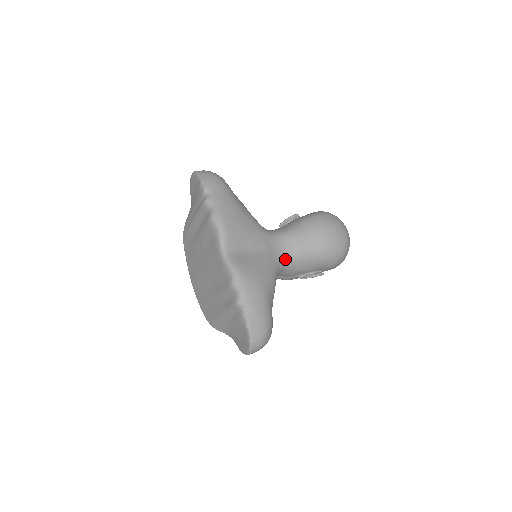
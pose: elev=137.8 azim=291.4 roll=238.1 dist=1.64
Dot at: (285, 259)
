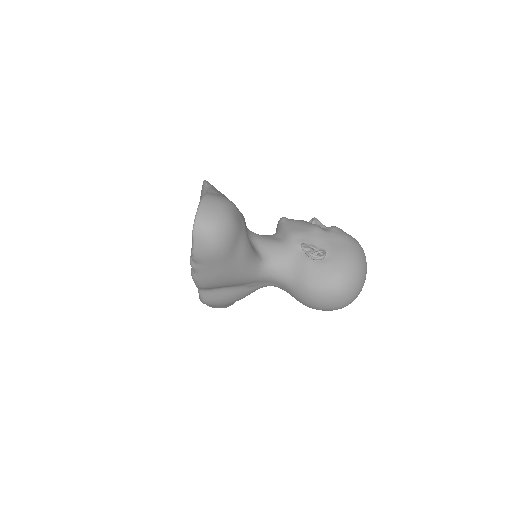
Dot at: occluded
